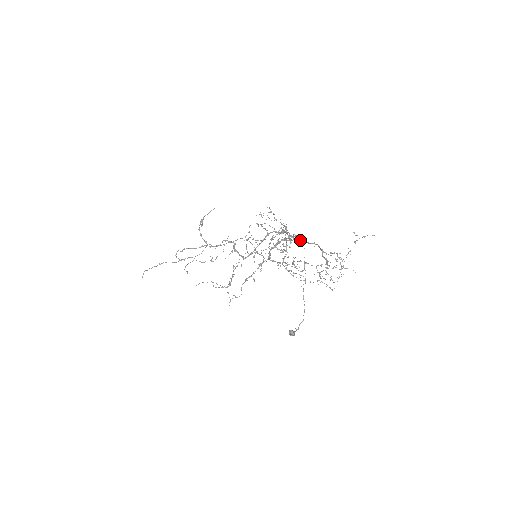
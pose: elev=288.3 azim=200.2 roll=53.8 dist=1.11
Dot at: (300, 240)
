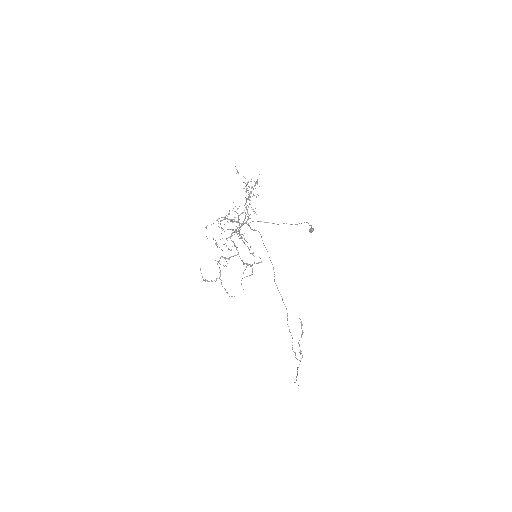
Dot at: occluded
